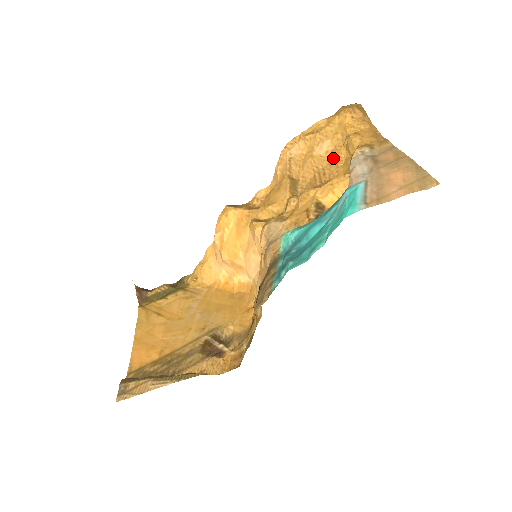
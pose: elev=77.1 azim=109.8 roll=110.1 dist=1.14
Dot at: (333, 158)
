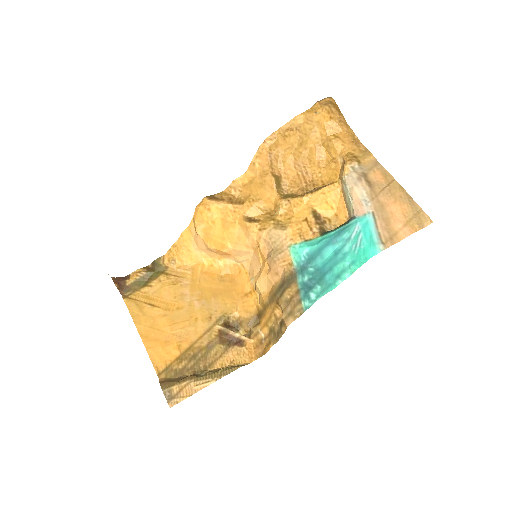
Dot at: (314, 157)
